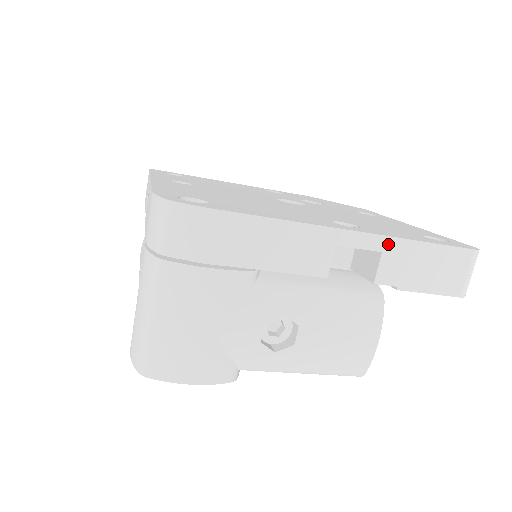
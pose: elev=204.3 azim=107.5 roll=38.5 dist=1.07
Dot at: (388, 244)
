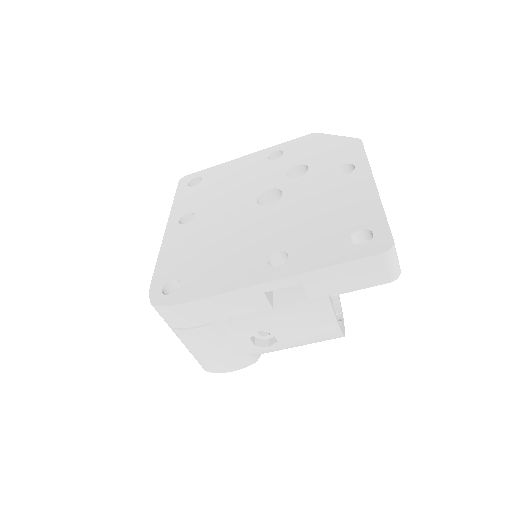
Dot at: (303, 278)
